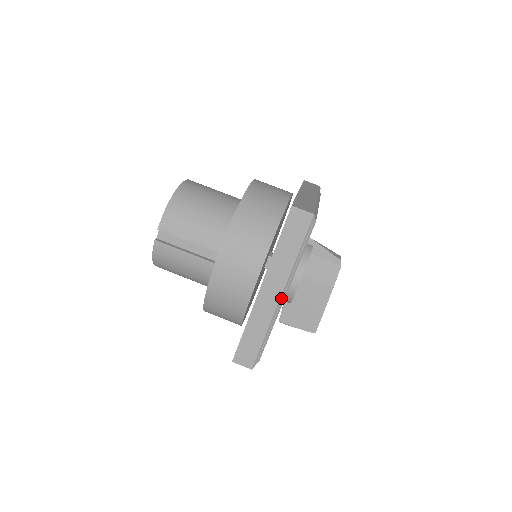
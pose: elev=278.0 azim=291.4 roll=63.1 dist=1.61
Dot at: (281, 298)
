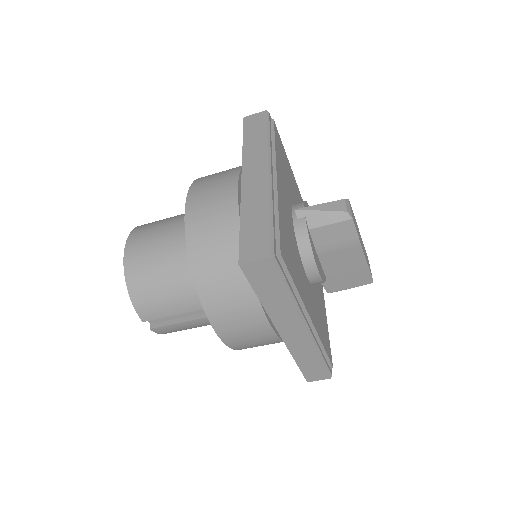
Dot at: (307, 328)
